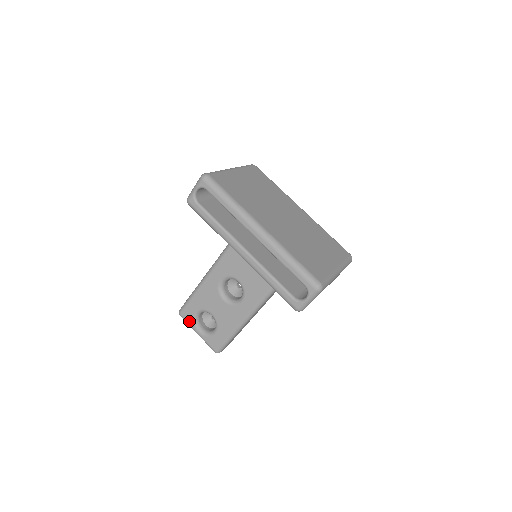
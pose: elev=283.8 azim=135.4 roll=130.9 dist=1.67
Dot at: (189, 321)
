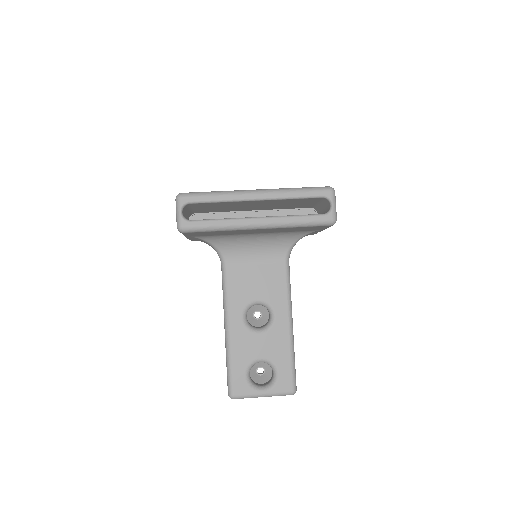
Dot at: (246, 392)
